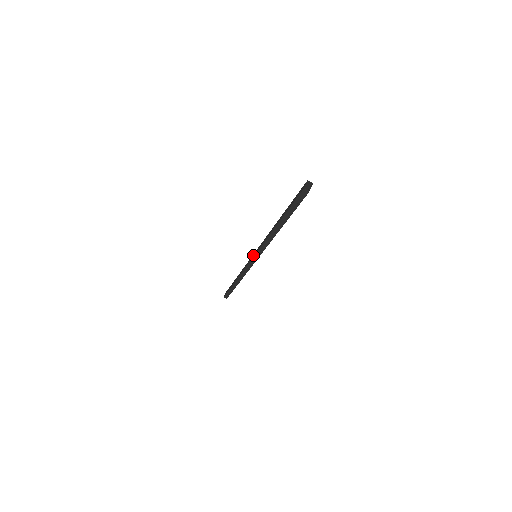
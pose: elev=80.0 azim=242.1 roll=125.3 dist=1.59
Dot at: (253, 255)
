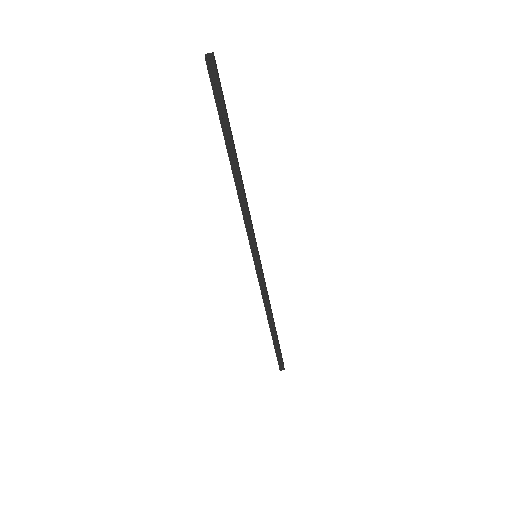
Dot at: occluded
